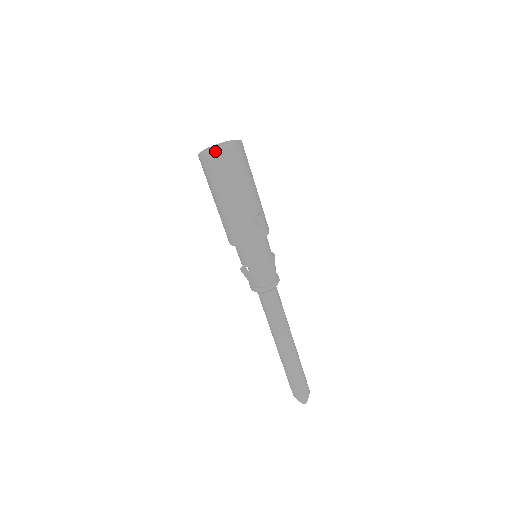
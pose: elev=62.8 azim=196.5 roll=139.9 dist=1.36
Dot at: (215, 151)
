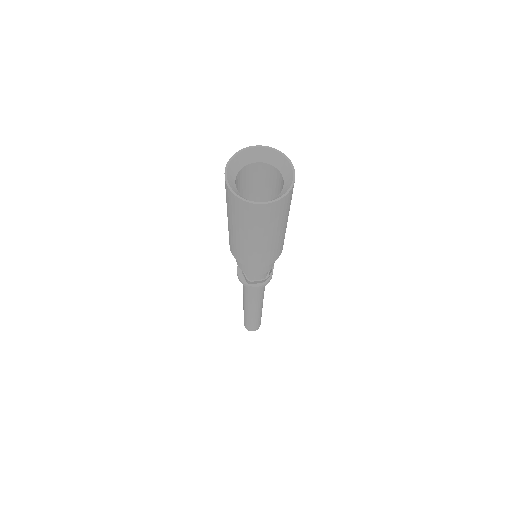
Dot at: (233, 172)
